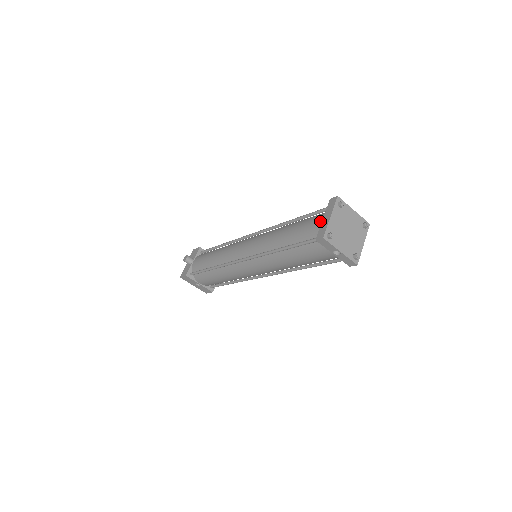
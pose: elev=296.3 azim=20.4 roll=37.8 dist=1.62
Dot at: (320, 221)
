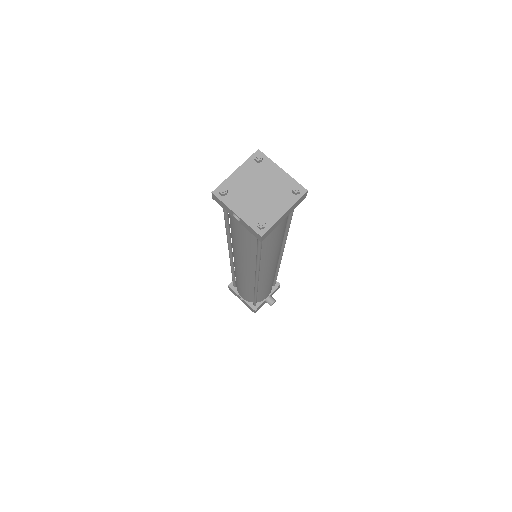
Dot at: occluded
